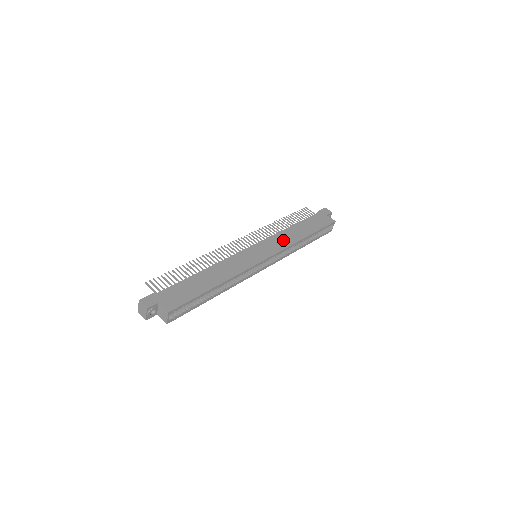
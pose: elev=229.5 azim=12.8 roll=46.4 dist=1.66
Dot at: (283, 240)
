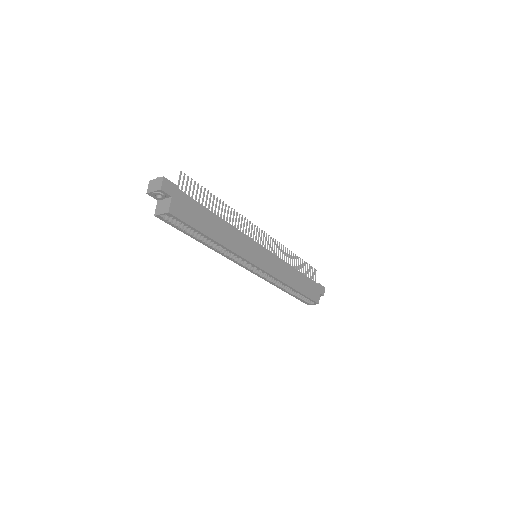
Dot at: (282, 271)
